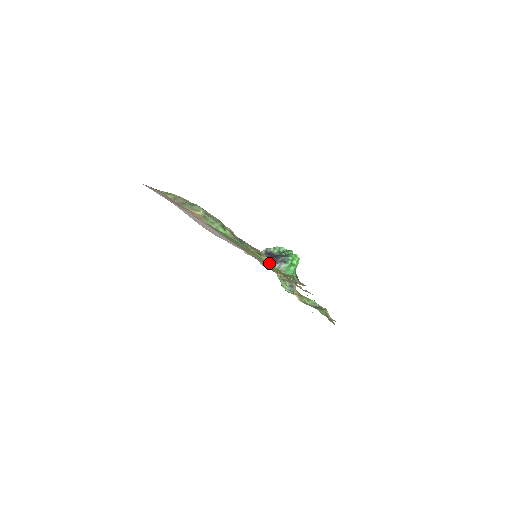
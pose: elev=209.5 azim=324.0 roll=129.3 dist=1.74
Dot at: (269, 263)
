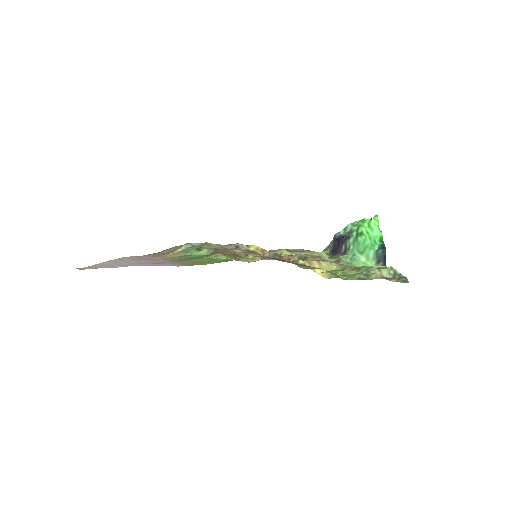
Dot at: (218, 258)
